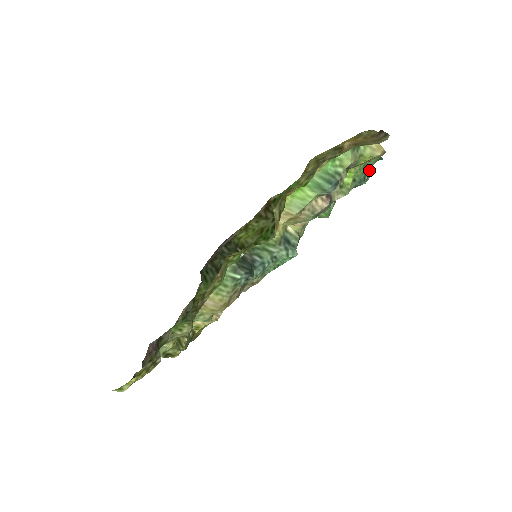
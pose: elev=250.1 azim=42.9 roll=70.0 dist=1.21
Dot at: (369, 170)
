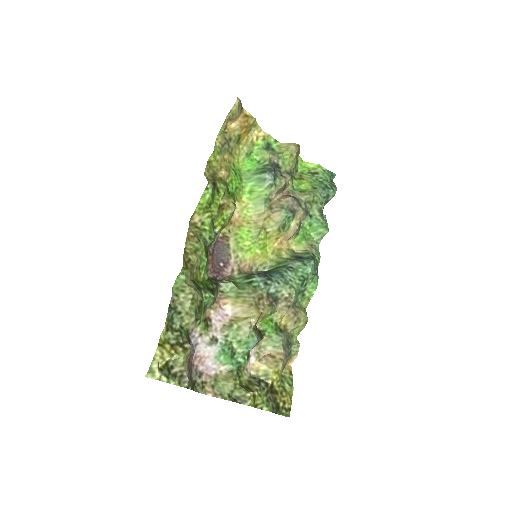
Dot at: (328, 183)
